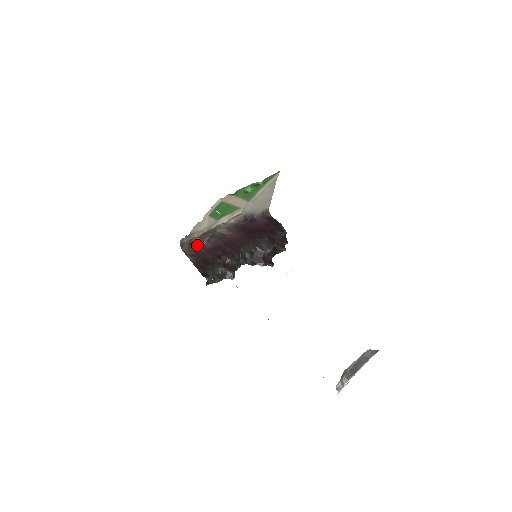
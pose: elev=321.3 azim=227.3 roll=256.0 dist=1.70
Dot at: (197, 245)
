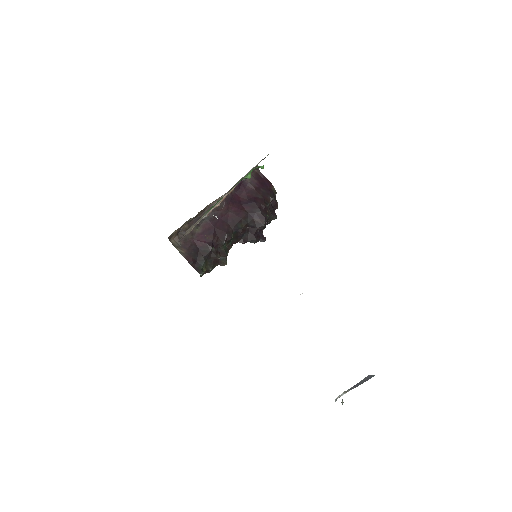
Dot at: occluded
